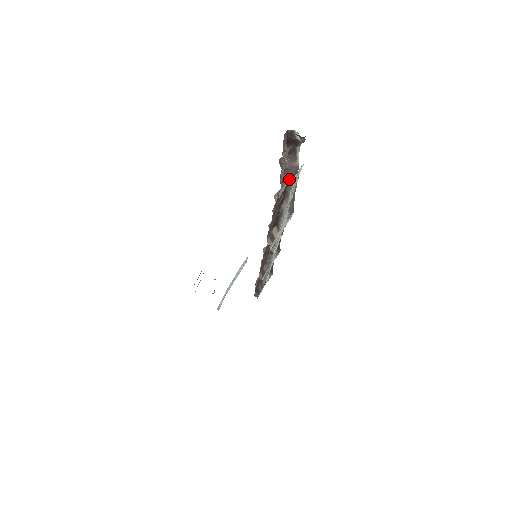
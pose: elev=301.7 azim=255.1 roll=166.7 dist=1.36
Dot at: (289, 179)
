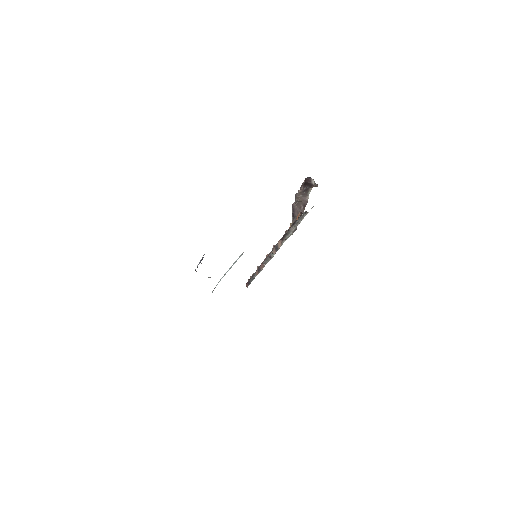
Dot at: occluded
